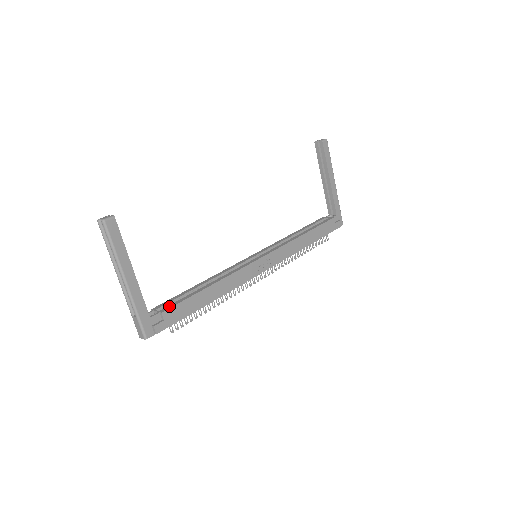
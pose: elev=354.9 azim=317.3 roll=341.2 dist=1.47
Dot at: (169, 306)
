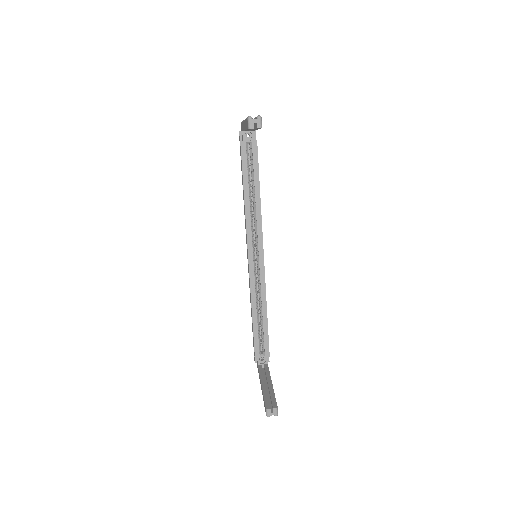
Dot at: (266, 349)
